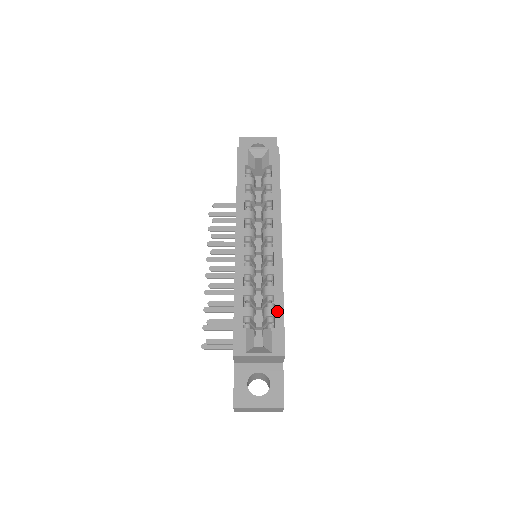
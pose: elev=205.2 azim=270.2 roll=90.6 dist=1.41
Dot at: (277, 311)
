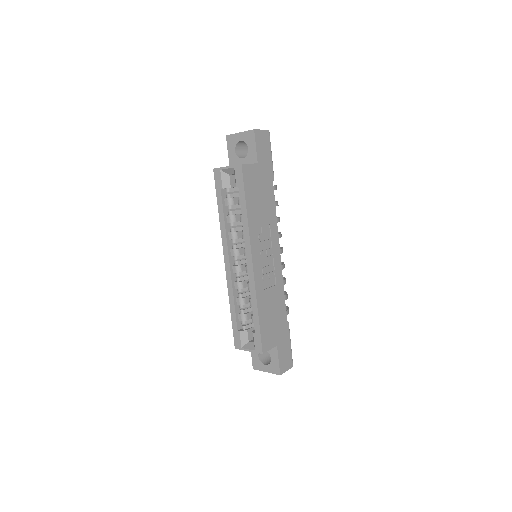
Dot at: (255, 322)
